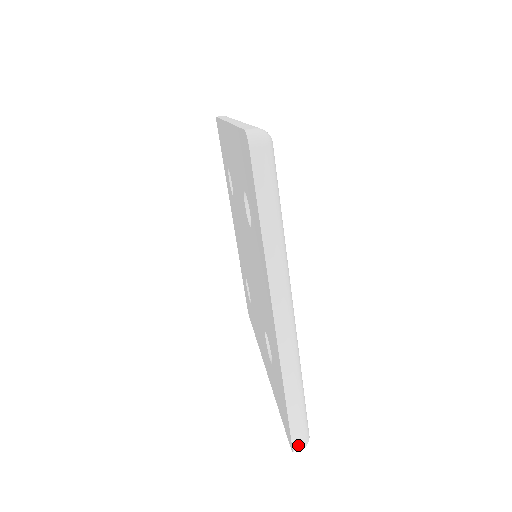
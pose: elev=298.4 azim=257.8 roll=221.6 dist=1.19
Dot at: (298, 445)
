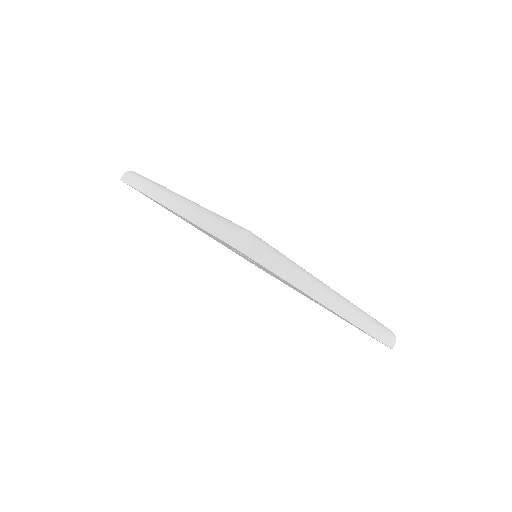
Dot at: (393, 344)
